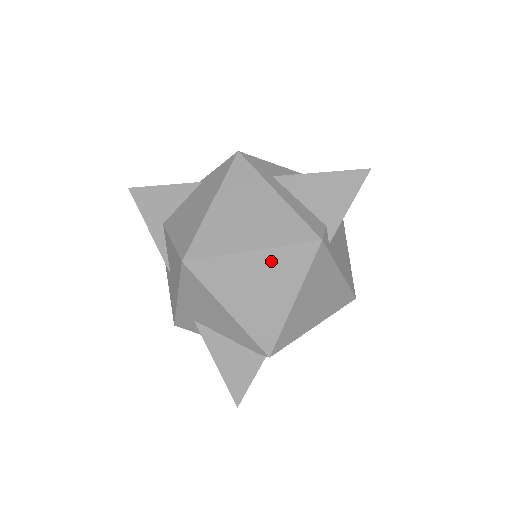
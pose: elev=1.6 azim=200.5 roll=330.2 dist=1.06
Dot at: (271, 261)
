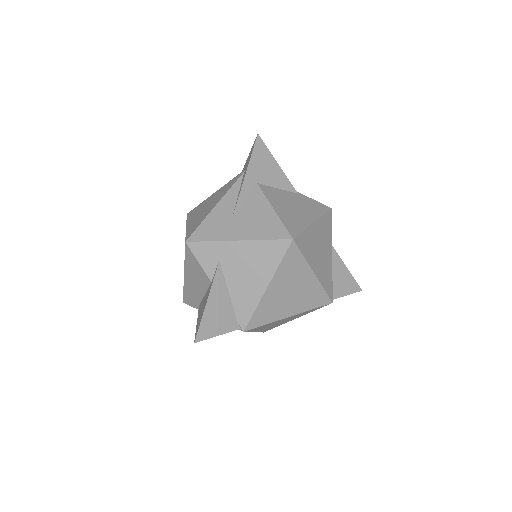
Dot at: (311, 287)
